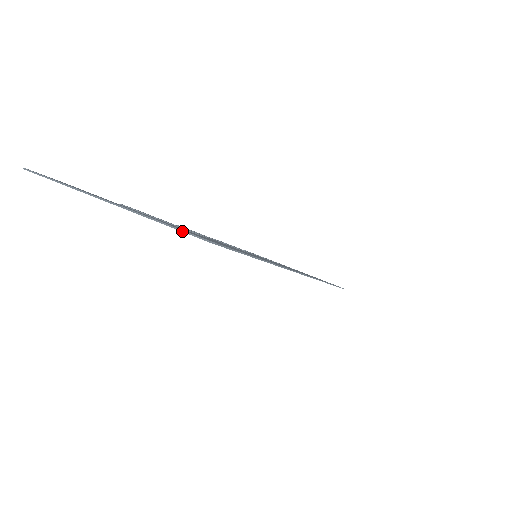
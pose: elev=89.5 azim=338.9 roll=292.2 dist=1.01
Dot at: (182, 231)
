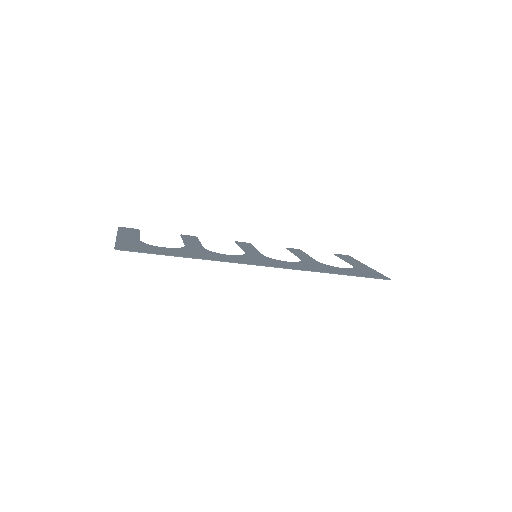
Dot at: (115, 246)
